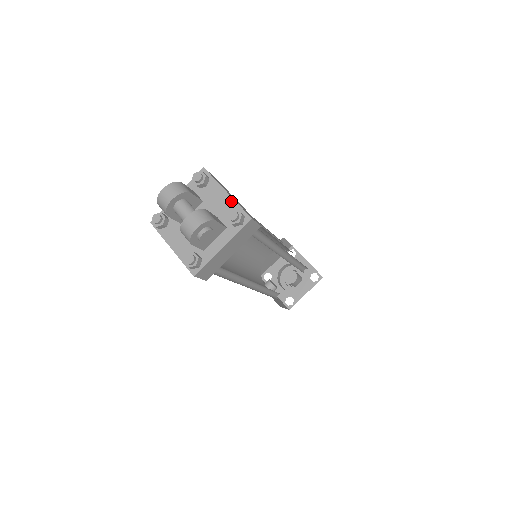
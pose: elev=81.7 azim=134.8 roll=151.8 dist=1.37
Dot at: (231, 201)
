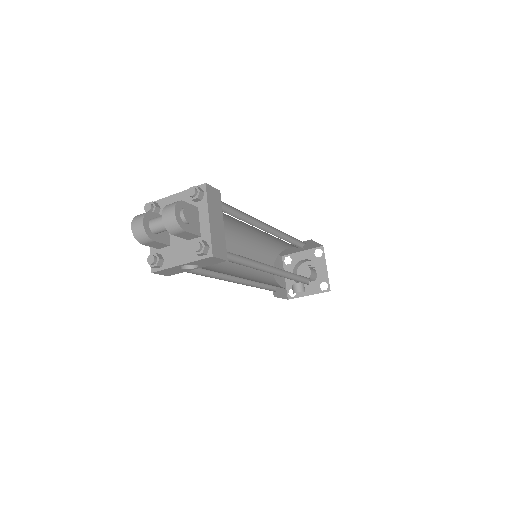
Dot at: (183, 194)
